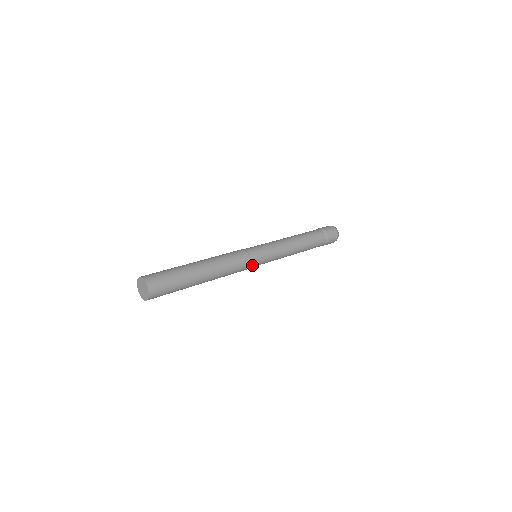
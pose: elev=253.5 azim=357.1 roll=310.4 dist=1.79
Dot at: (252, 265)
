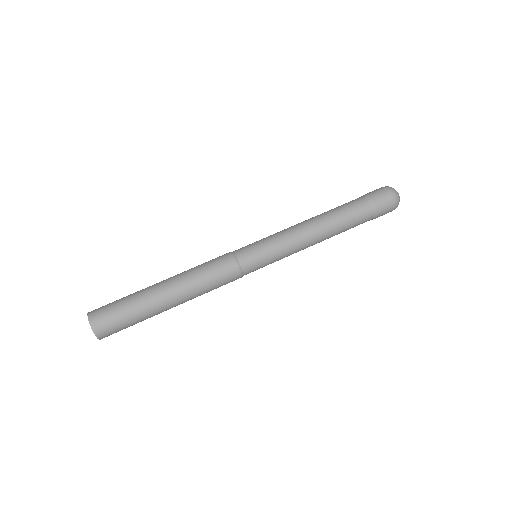
Dot at: (246, 274)
